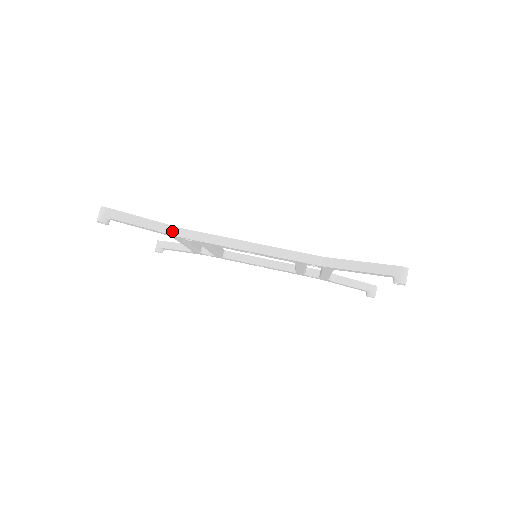
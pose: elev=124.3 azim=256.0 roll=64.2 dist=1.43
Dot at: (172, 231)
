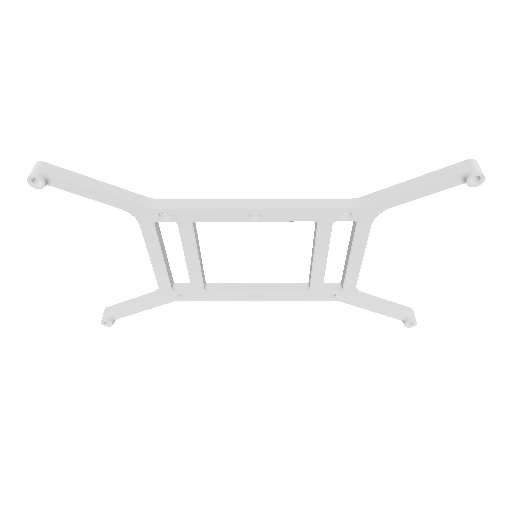
Dot at: (140, 200)
